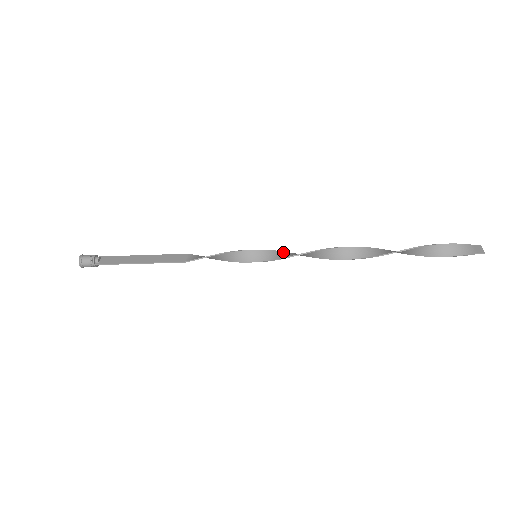
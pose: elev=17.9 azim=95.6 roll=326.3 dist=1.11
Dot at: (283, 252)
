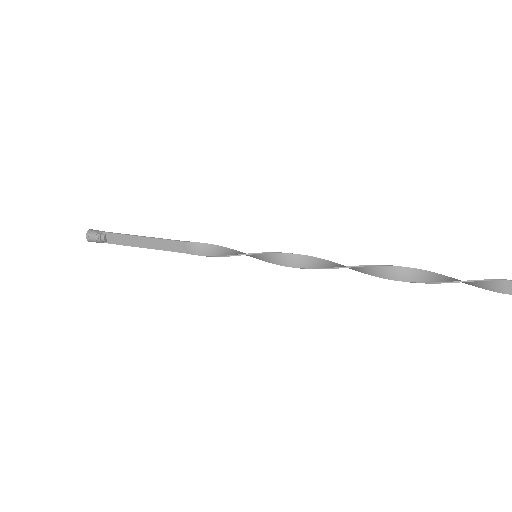
Dot at: (284, 255)
